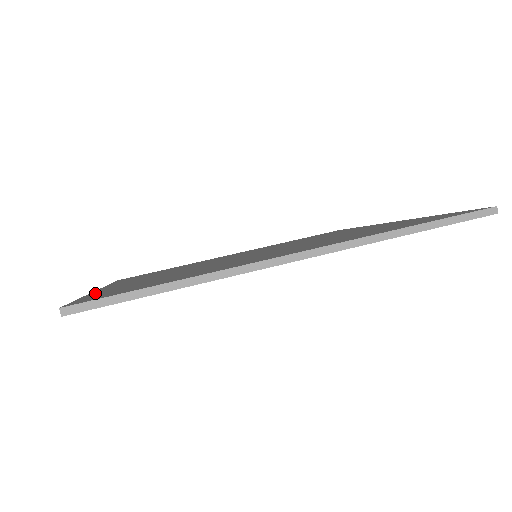
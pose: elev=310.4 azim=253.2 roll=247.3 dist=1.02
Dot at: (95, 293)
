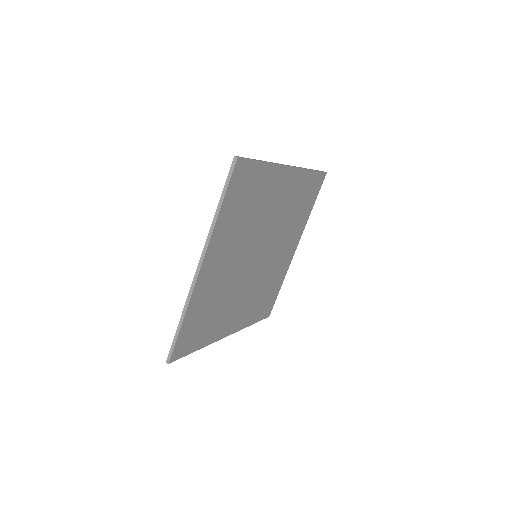
Dot at: occluded
